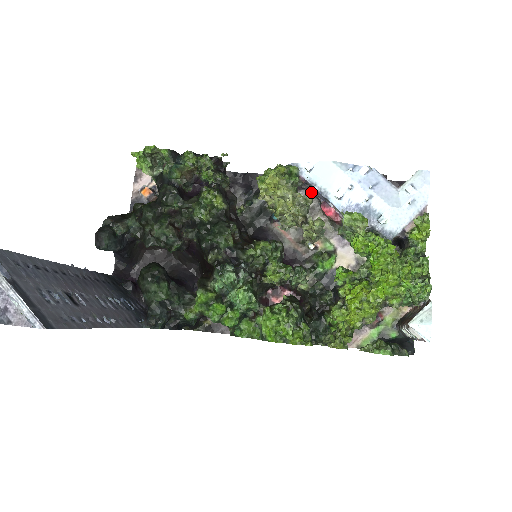
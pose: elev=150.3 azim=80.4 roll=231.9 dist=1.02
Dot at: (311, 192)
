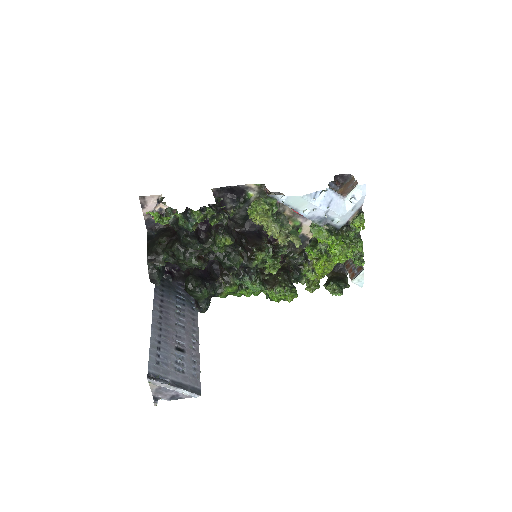
Dot at: (281, 194)
